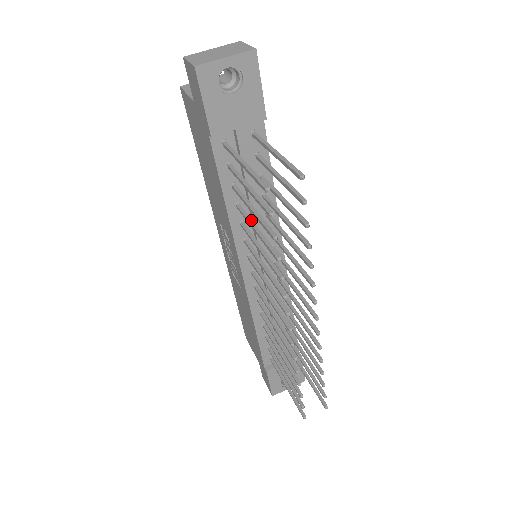
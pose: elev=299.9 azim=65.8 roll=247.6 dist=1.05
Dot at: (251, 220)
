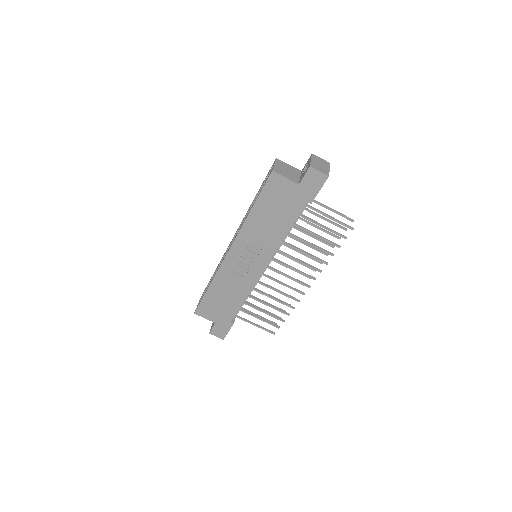
Dot at: occluded
